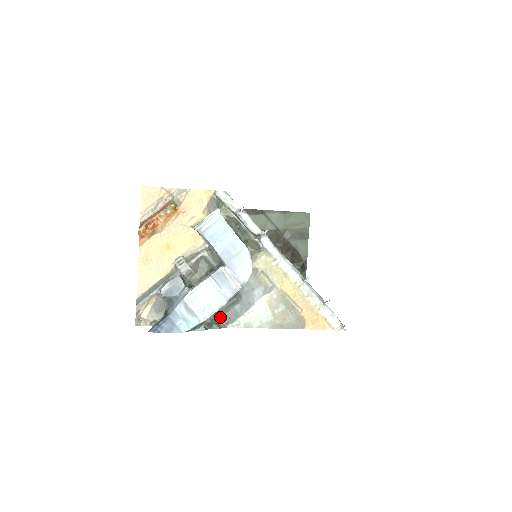
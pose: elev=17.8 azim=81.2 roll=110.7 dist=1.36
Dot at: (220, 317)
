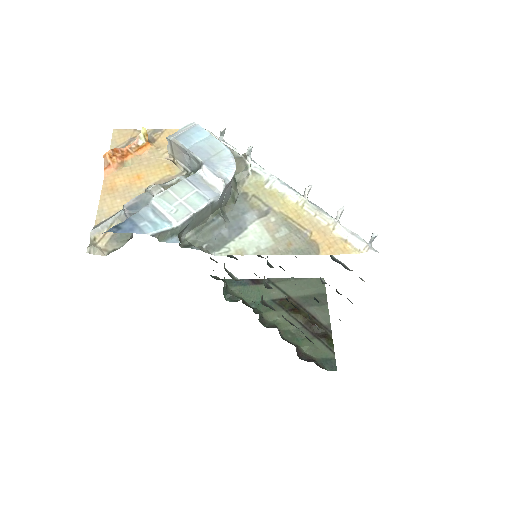
Dot at: (202, 243)
